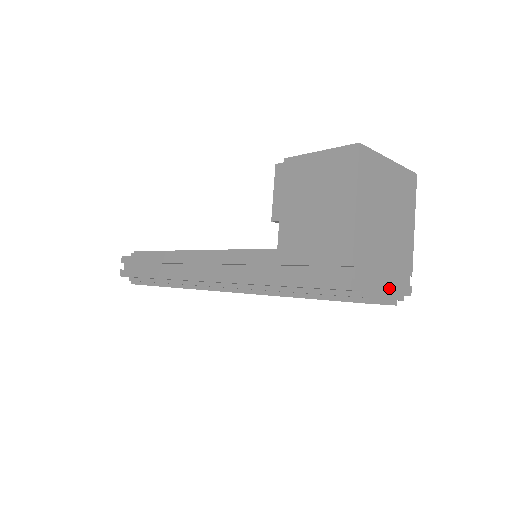
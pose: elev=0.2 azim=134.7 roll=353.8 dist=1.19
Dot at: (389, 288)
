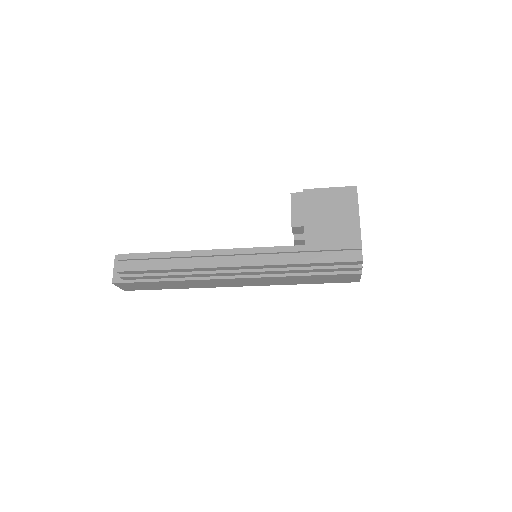
Dot at: occluded
